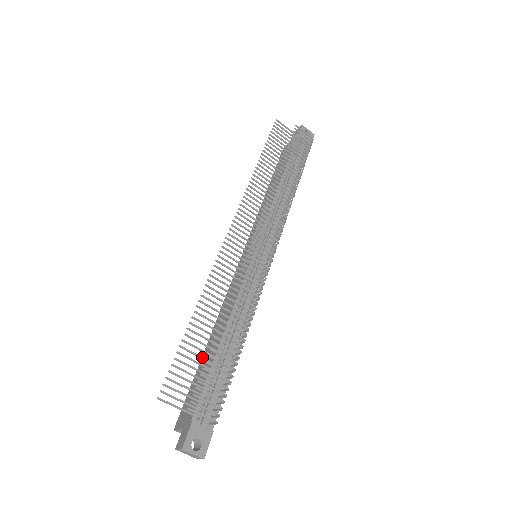
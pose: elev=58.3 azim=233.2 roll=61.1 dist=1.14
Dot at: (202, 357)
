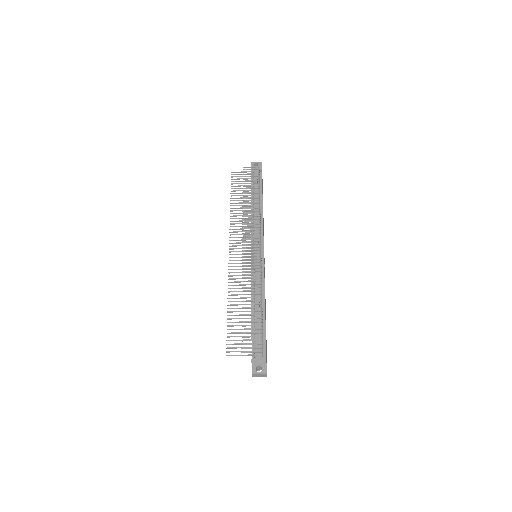
Dot at: occluded
